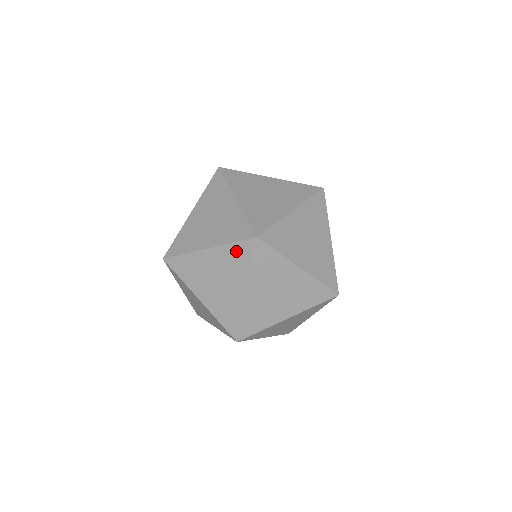
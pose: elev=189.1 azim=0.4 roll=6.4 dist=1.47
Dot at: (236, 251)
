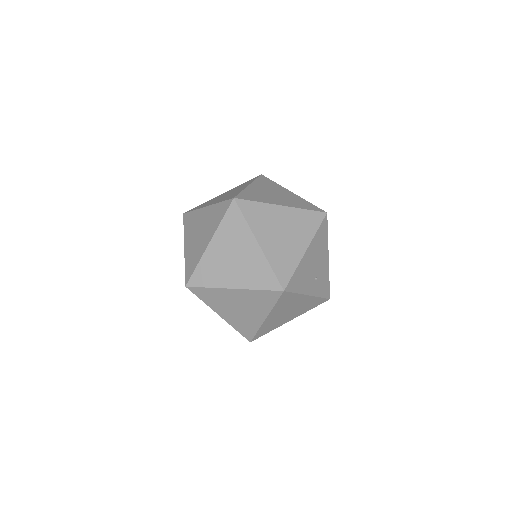
Dot at: occluded
